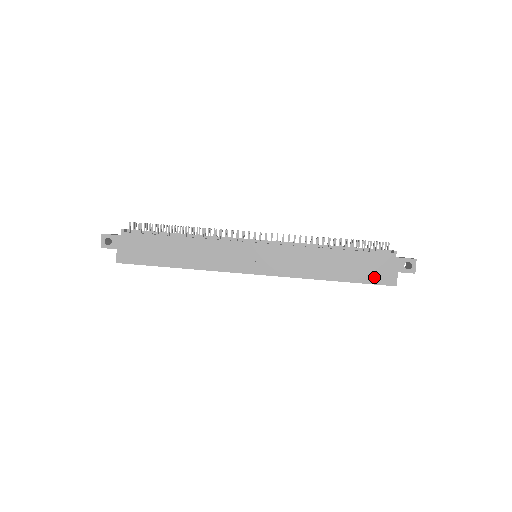
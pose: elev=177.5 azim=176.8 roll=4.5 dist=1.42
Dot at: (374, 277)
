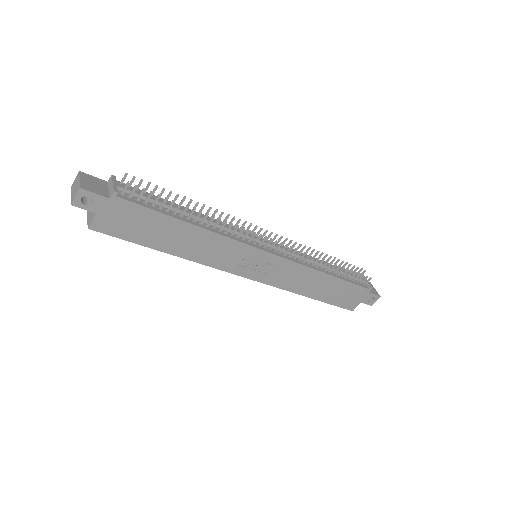
Dot at: (343, 302)
